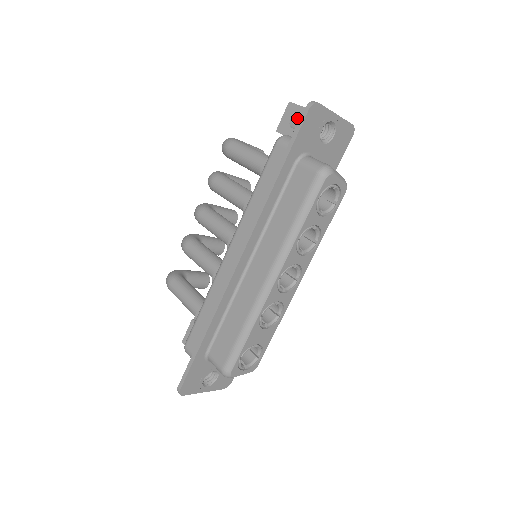
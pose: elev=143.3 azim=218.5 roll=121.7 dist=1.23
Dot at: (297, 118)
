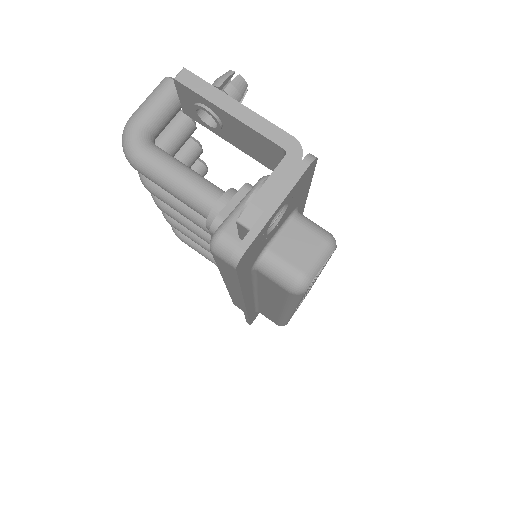
Dot at: occluded
